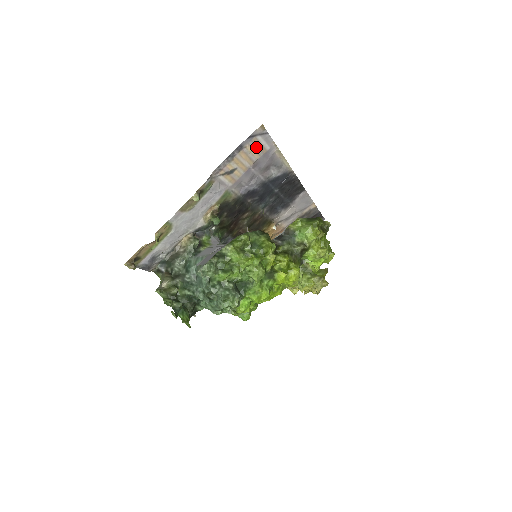
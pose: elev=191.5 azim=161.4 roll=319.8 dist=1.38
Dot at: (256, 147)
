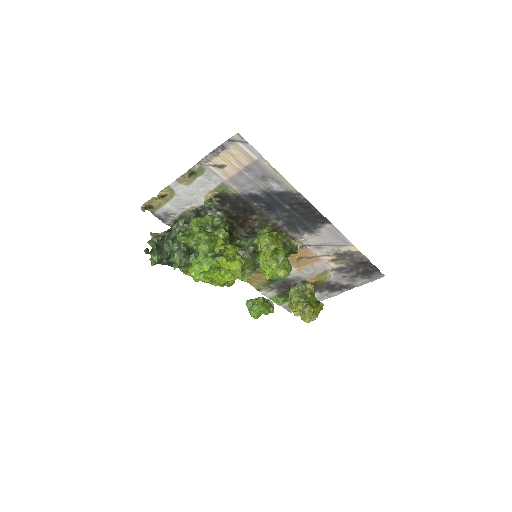
Dot at: (241, 152)
